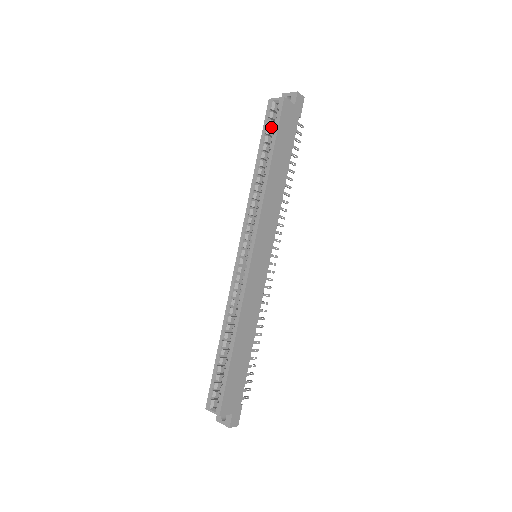
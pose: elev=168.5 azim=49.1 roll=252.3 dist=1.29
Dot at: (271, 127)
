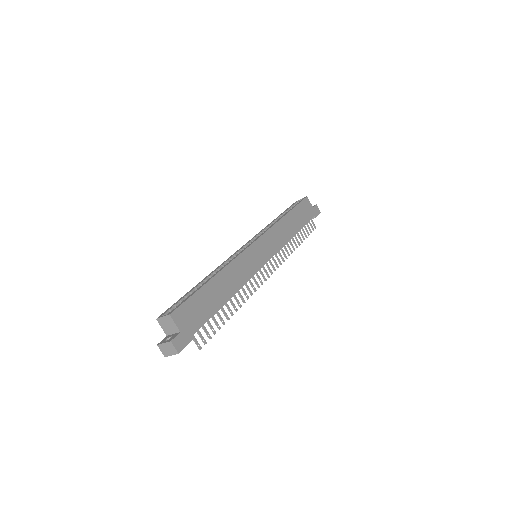
Dot at: occluded
